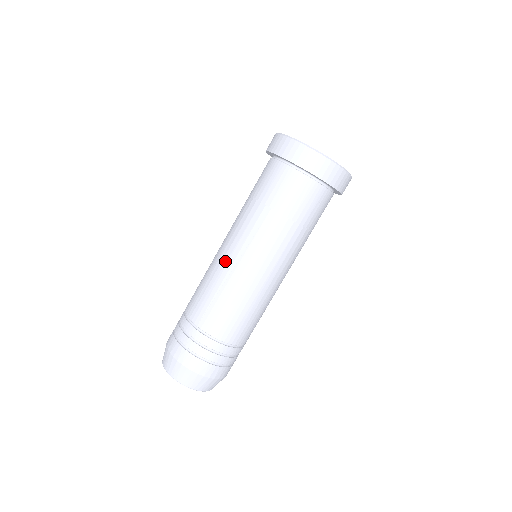
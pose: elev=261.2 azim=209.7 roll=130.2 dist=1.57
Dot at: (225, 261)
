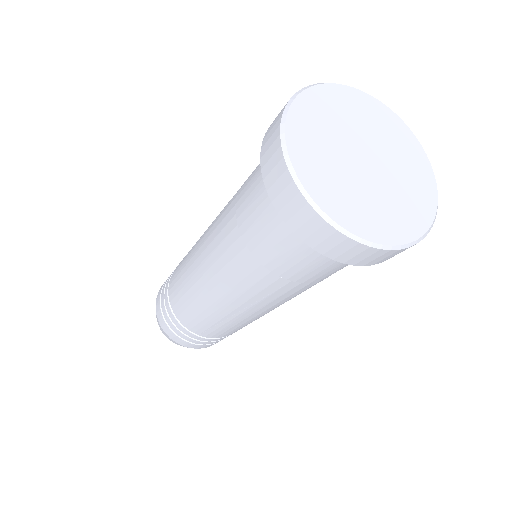
Dot at: (221, 305)
